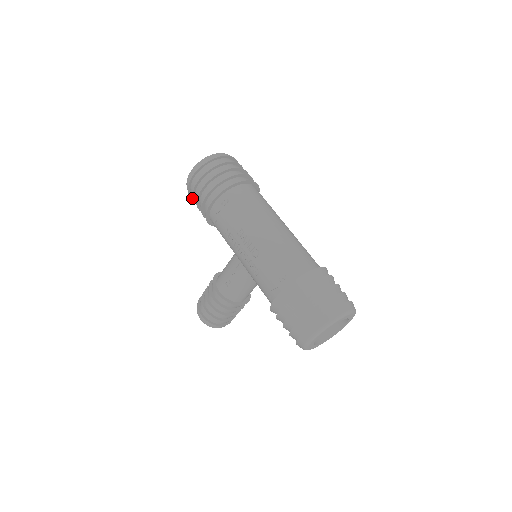
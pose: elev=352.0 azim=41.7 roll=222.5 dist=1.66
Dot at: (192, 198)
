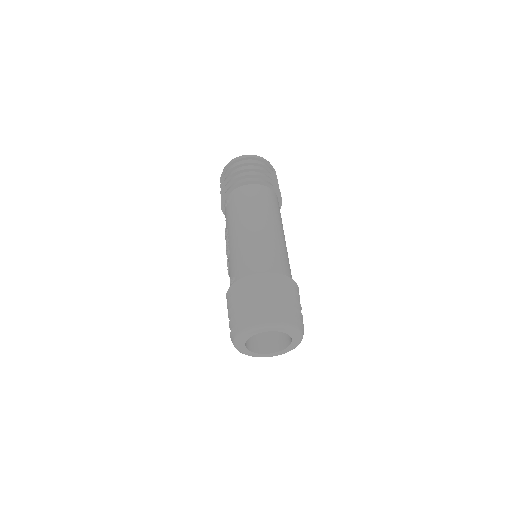
Dot at: occluded
